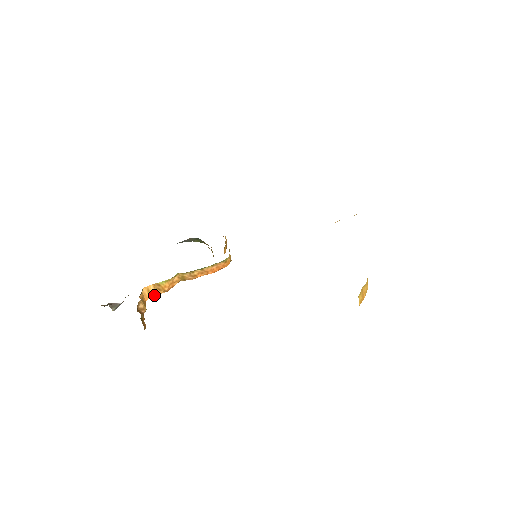
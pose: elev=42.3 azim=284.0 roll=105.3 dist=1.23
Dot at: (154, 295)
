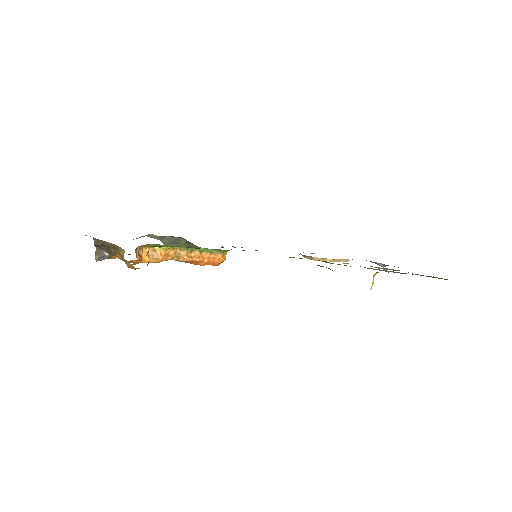
Dot at: (145, 259)
